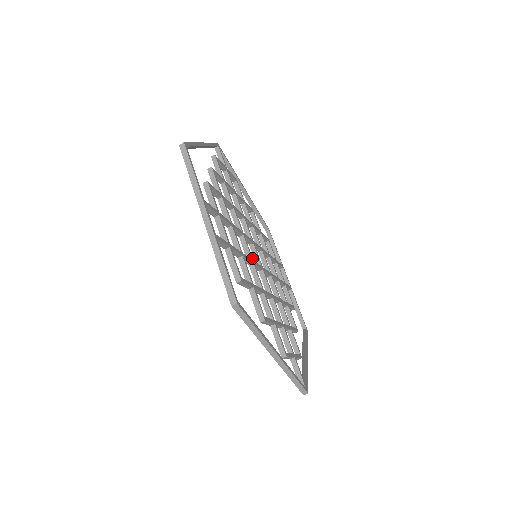
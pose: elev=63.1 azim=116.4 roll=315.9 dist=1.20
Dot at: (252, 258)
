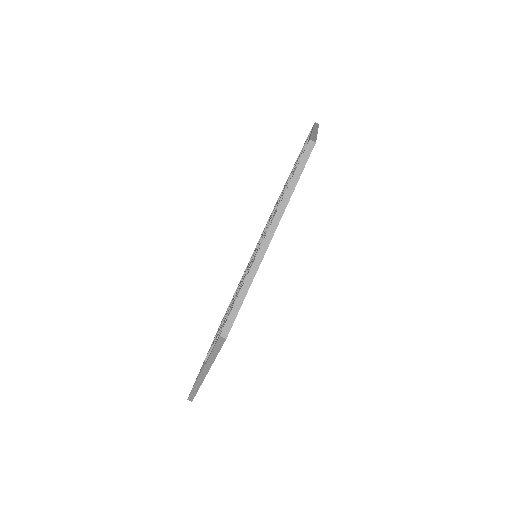
Dot at: occluded
